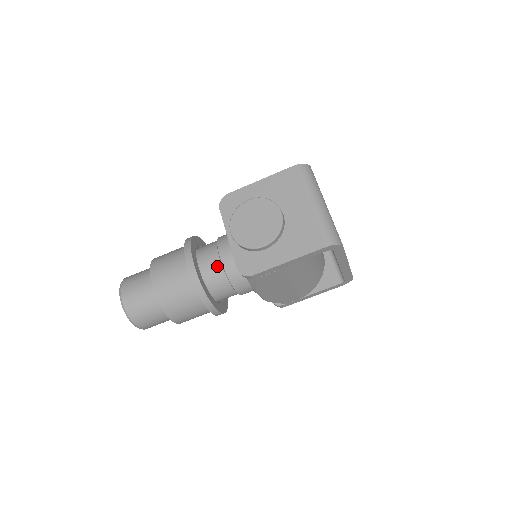
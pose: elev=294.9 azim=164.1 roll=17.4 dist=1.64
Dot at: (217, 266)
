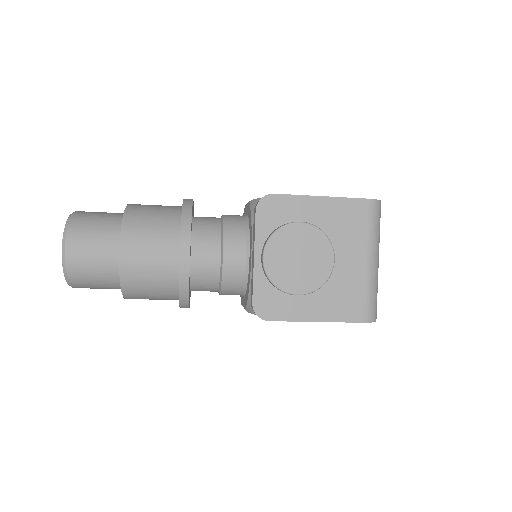
Dot at: (214, 265)
